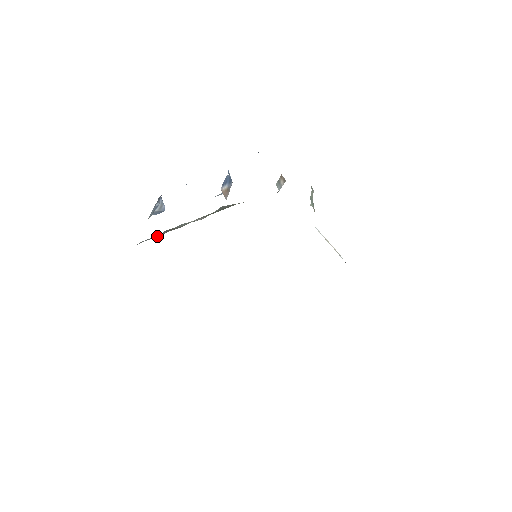
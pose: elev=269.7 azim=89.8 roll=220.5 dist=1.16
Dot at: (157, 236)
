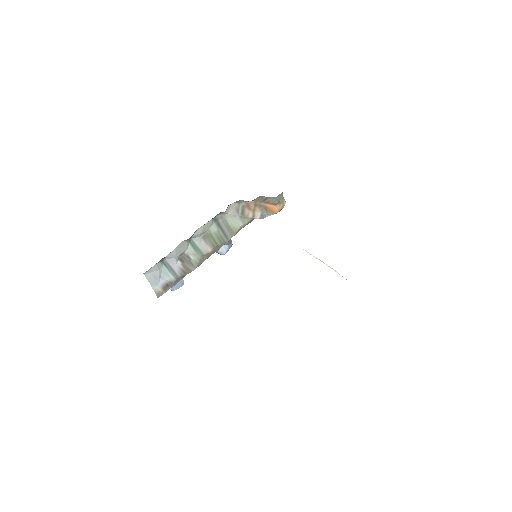
Dot at: (176, 274)
